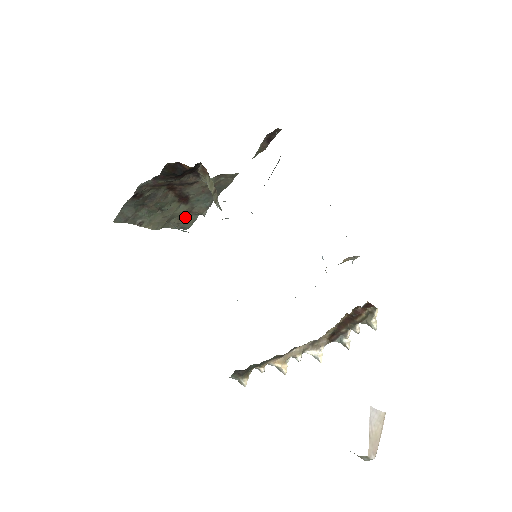
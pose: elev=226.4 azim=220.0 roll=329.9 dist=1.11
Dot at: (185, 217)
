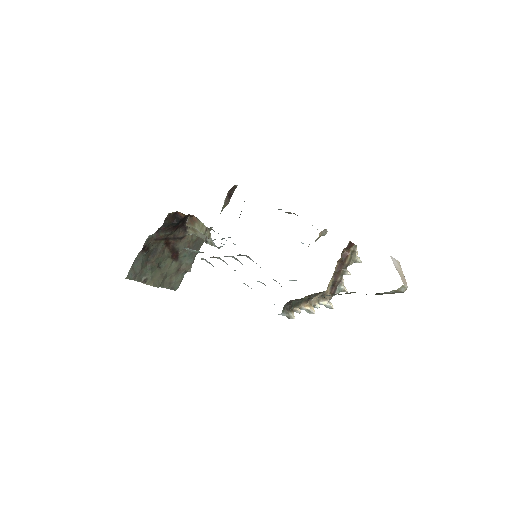
Dot at: (175, 276)
